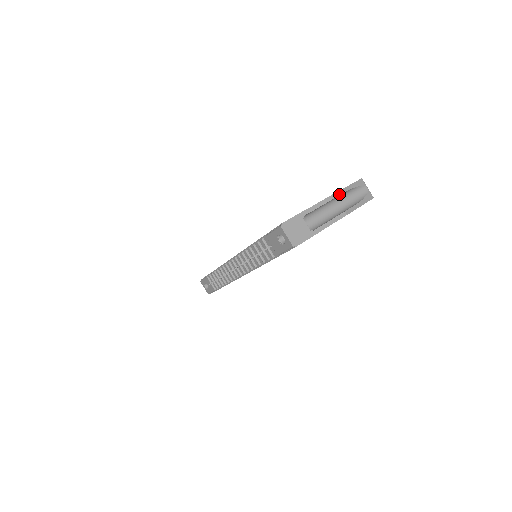
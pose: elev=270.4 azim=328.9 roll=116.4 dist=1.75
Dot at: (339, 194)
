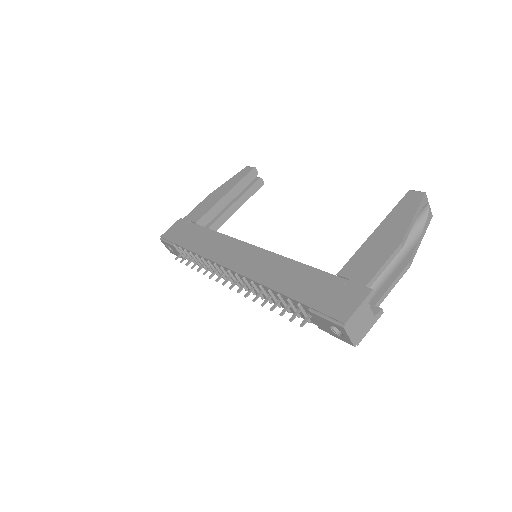
Dot at: (405, 240)
